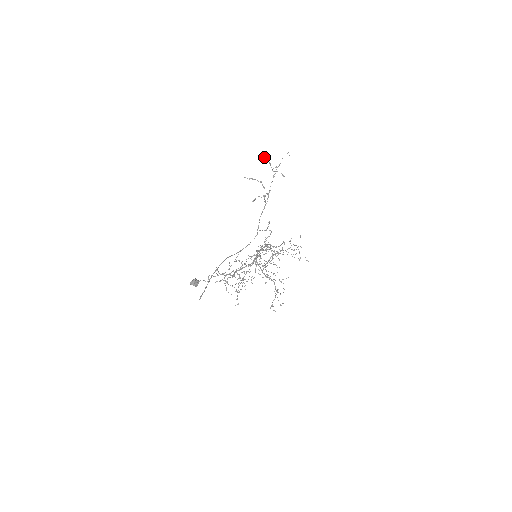
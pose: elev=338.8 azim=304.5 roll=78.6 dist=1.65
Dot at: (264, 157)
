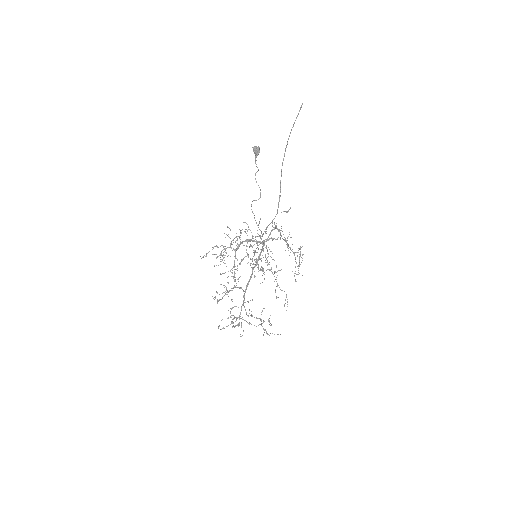
Dot at: occluded
